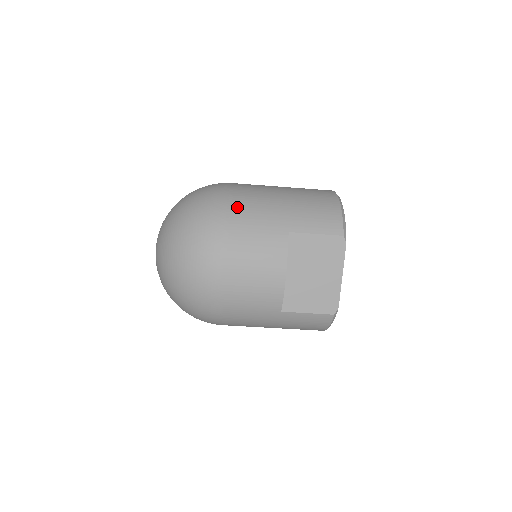
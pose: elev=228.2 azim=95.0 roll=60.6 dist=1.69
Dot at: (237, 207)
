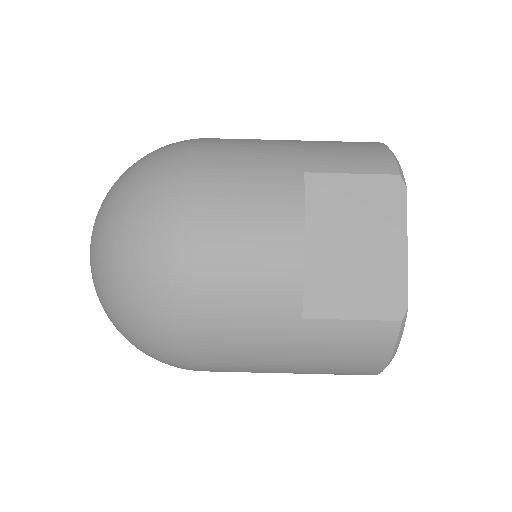
Dot at: (216, 147)
